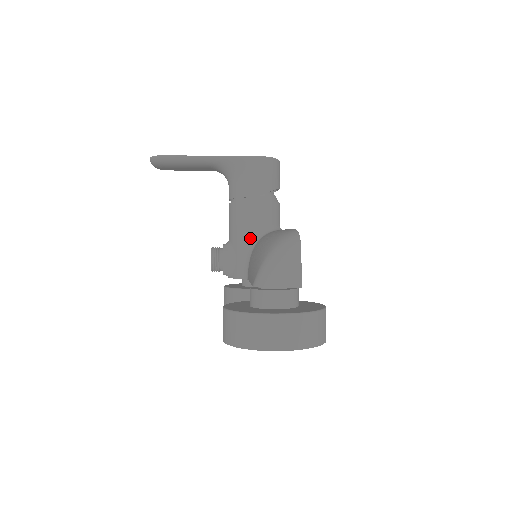
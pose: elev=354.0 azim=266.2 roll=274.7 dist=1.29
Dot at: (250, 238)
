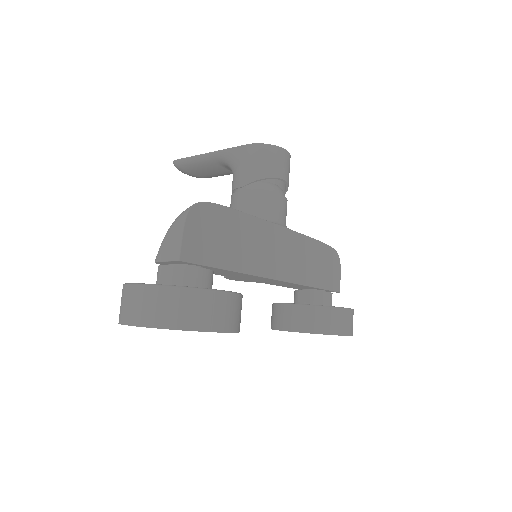
Dot at: occluded
